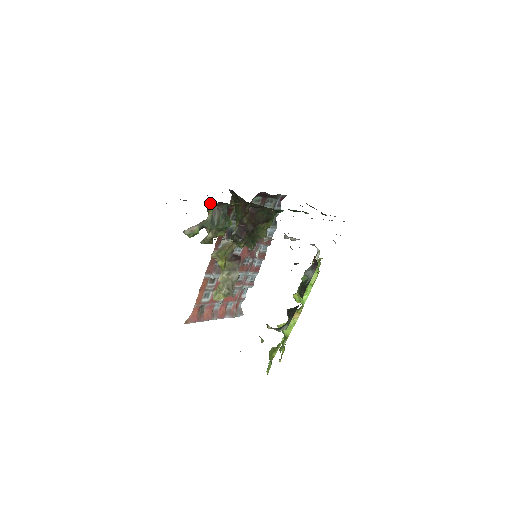
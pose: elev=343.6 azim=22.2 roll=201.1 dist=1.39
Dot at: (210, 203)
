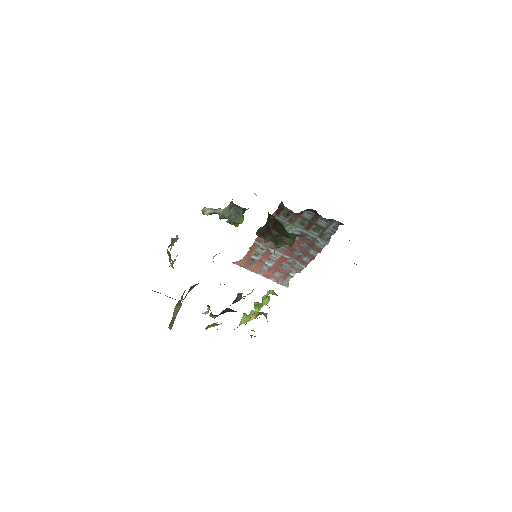
Dot at: (232, 199)
